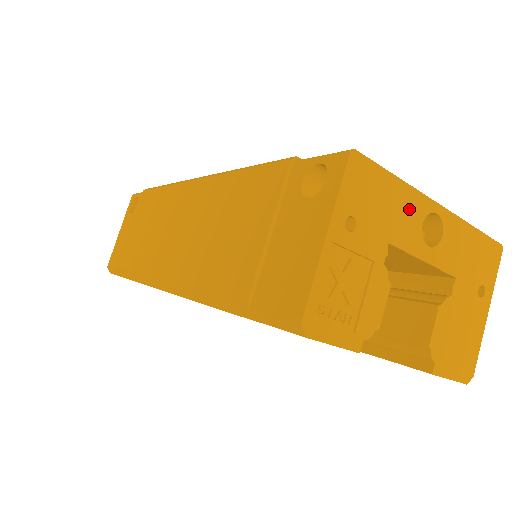
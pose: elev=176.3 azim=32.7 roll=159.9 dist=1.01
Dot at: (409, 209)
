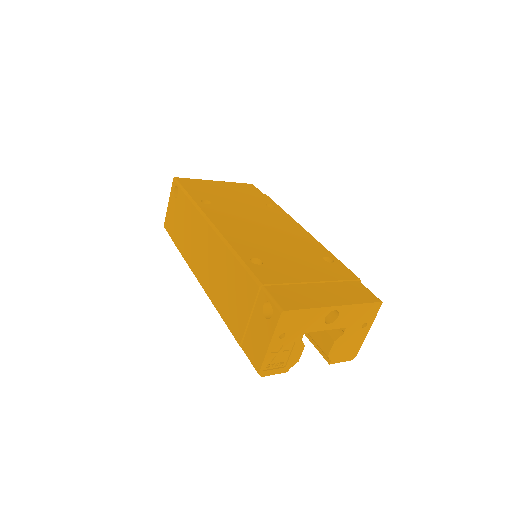
Dot at: (317, 316)
